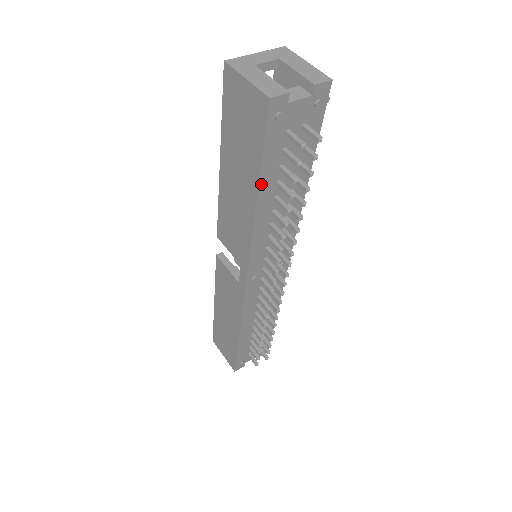
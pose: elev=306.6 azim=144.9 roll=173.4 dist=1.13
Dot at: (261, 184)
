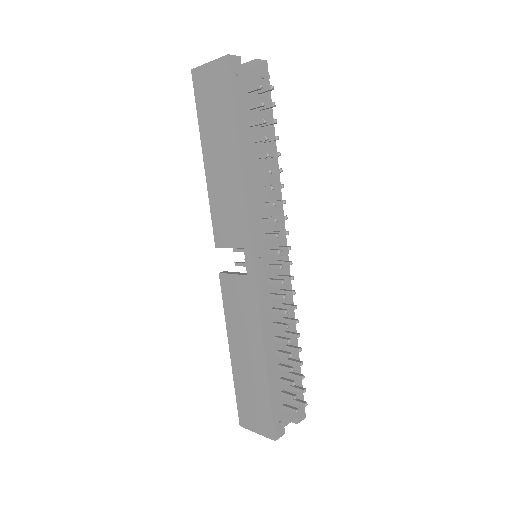
Dot at: (239, 136)
